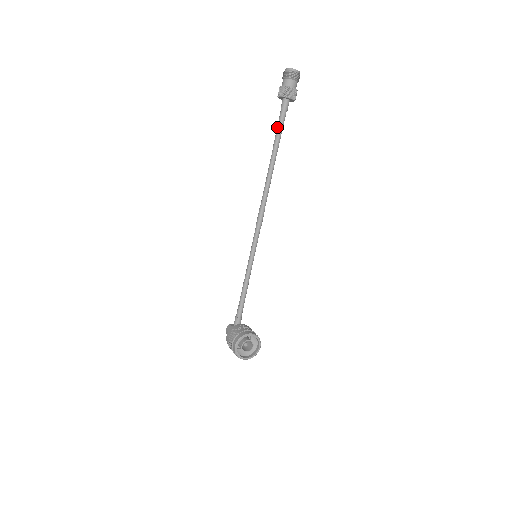
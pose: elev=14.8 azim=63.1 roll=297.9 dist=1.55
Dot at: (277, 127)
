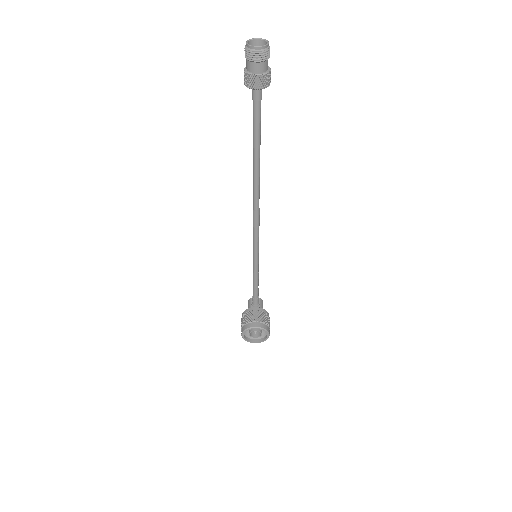
Dot at: occluded
